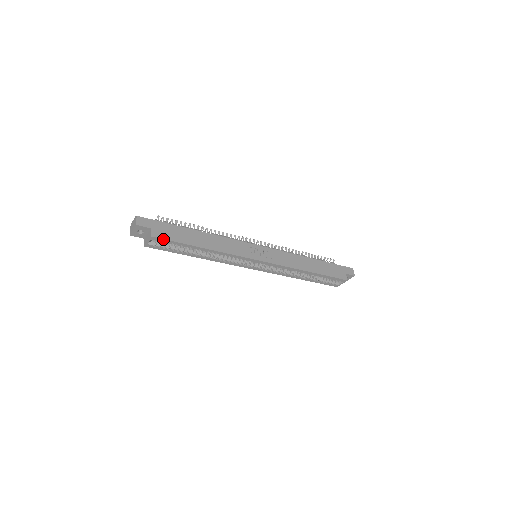
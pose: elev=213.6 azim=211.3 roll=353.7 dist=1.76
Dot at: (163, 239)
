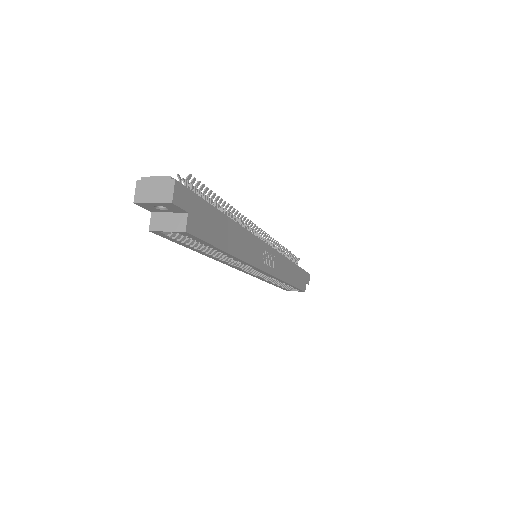
Dot at: (197, 237)
